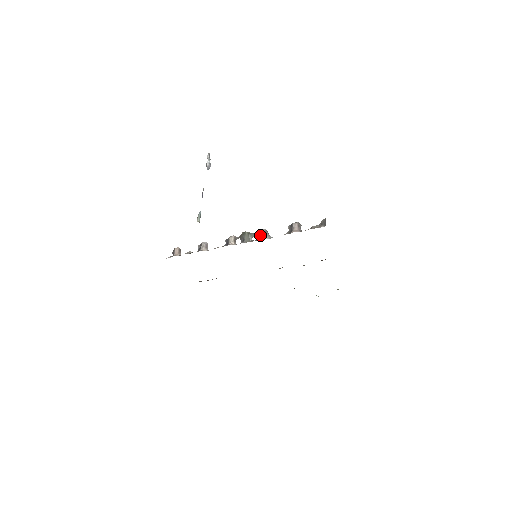
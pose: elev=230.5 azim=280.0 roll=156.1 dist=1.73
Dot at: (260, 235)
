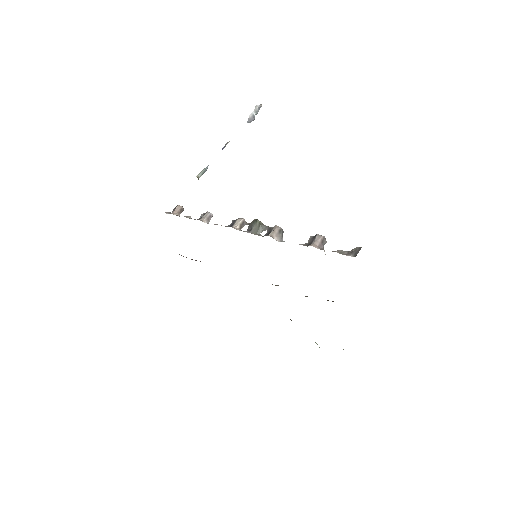
Dot at: (271, 231)
